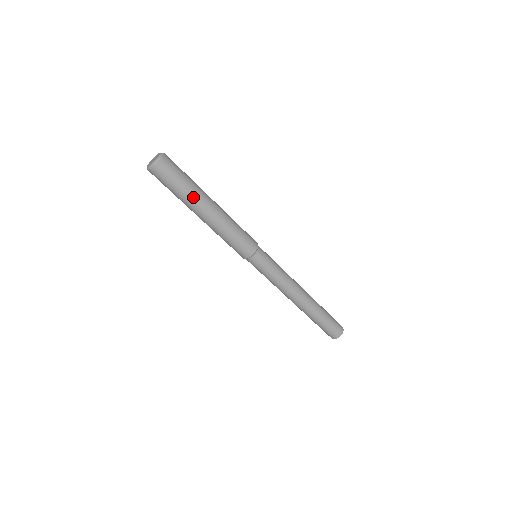
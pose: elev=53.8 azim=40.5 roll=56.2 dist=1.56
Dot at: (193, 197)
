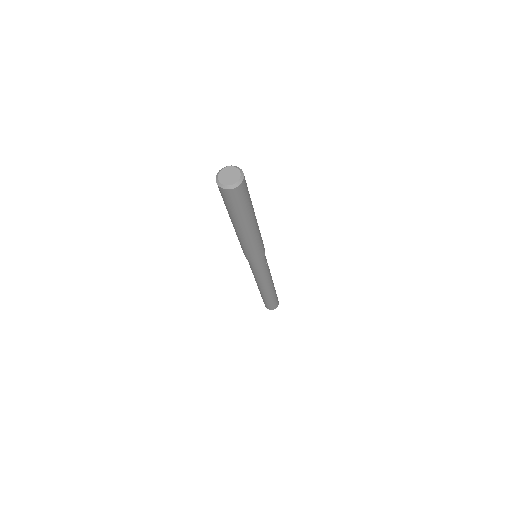
Dot at: (252, 209)
